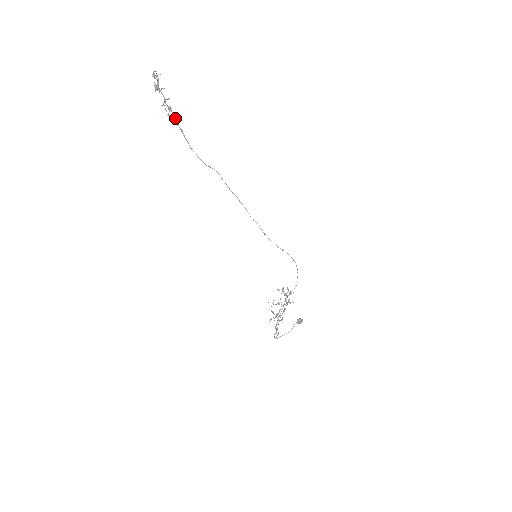
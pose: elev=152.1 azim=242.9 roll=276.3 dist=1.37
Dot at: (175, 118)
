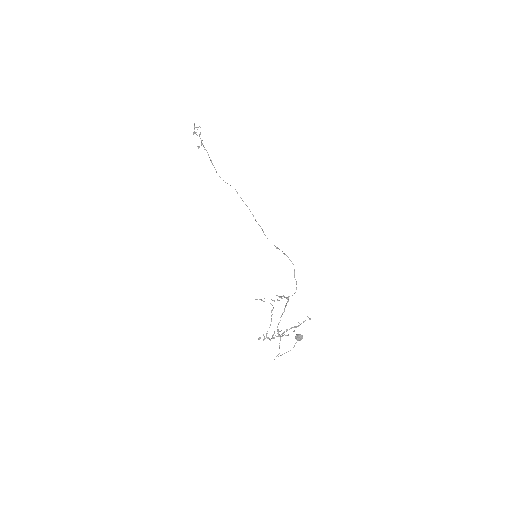
Dot at: (207, 152)
